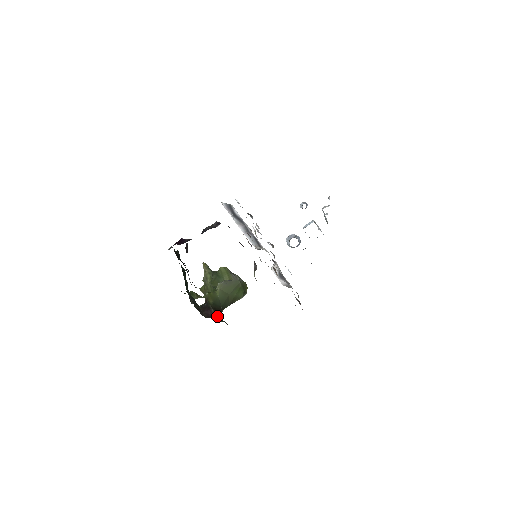
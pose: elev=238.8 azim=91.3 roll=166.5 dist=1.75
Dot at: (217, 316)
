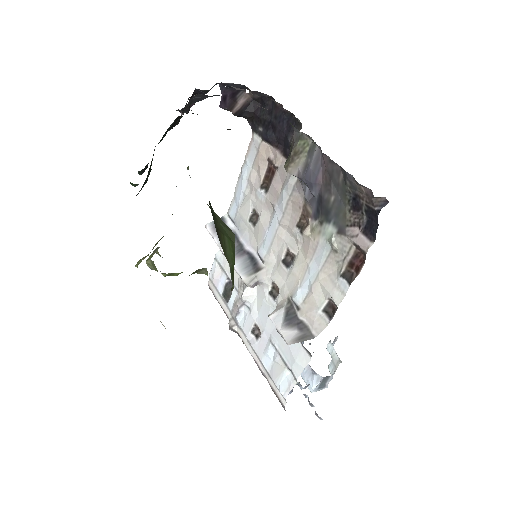
Dot at: occluded
